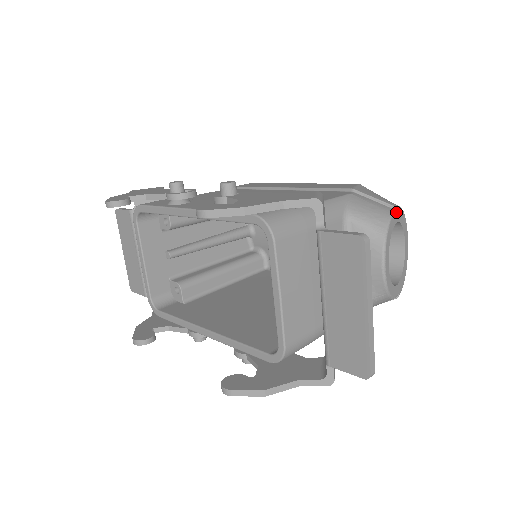
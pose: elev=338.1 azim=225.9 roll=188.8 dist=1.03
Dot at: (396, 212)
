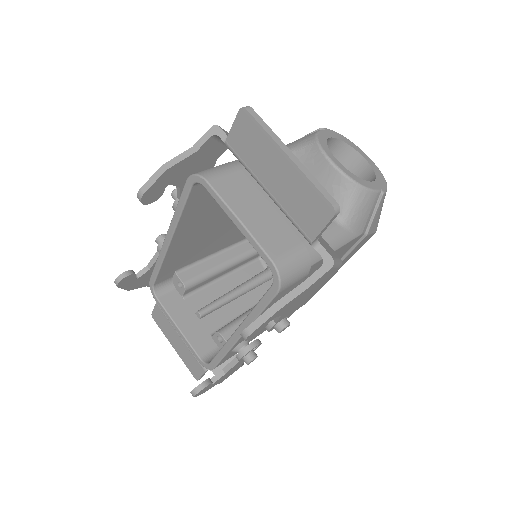
Dot at: (324, 131)
